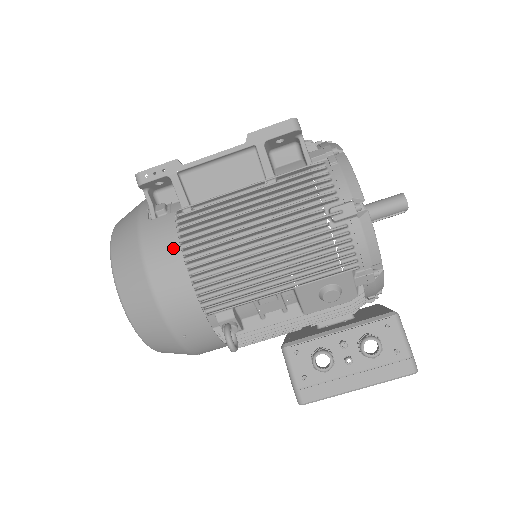
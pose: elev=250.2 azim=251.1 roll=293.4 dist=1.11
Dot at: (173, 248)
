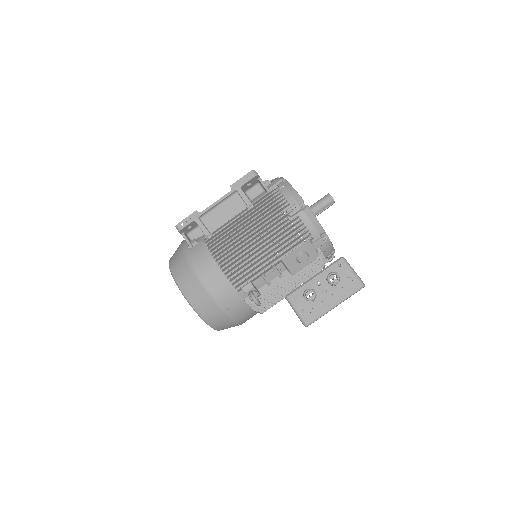
Dot at: (208, 258)
